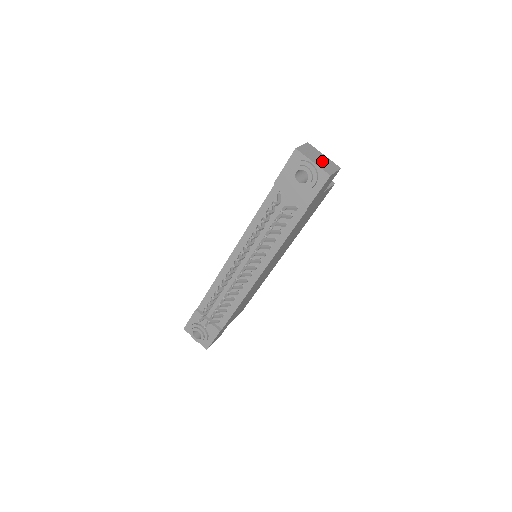
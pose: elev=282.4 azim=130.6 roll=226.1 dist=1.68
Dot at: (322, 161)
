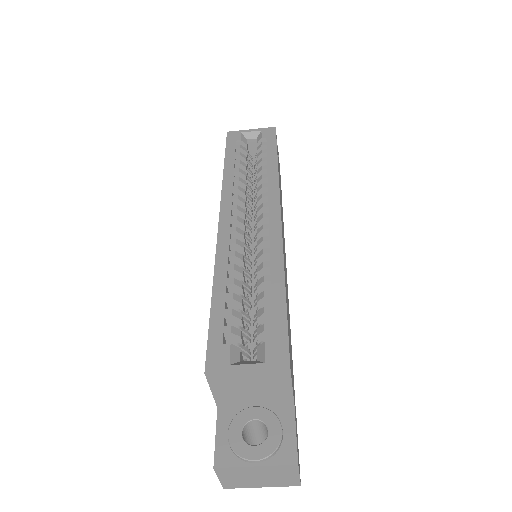
Dot at: (267, 478)
